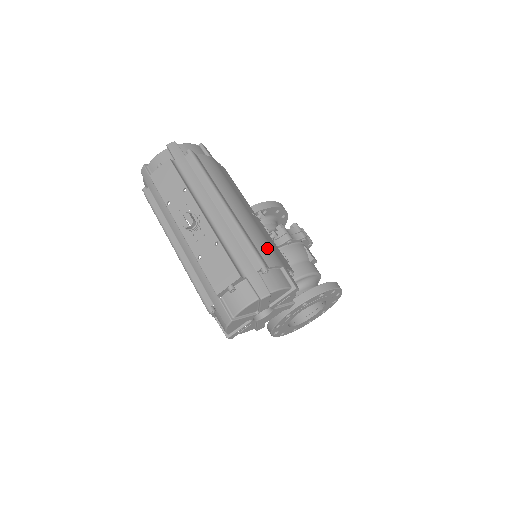
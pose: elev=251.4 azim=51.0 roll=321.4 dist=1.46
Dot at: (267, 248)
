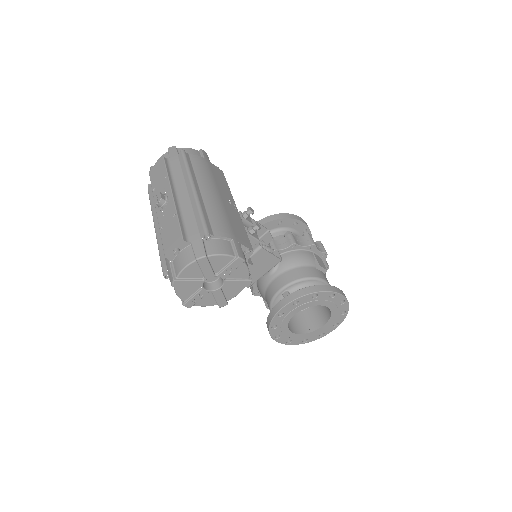
Dot at: (222, 223)
